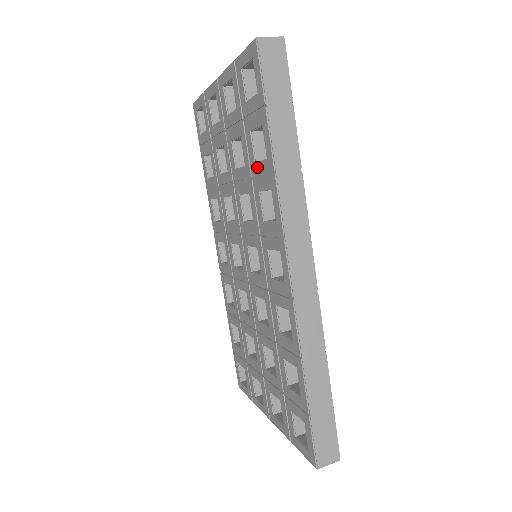
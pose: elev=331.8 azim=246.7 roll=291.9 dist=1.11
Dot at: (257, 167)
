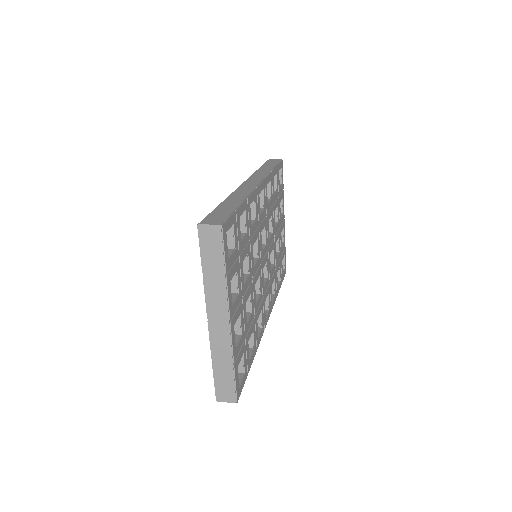
Dot at: occluded
